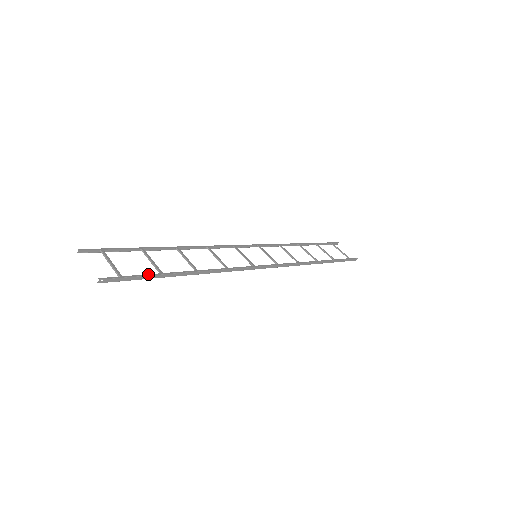
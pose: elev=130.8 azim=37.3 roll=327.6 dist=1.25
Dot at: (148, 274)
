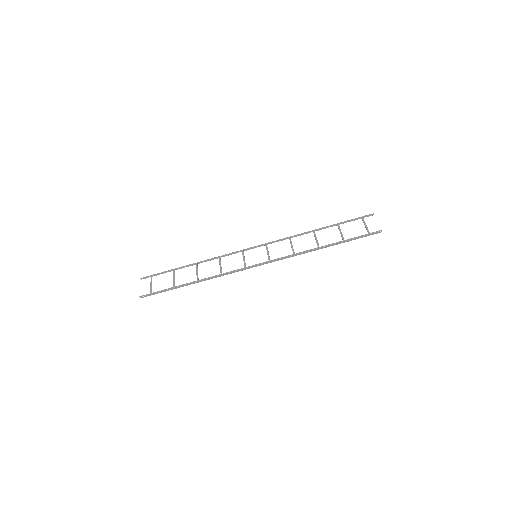
Dot at: (166, 289)
